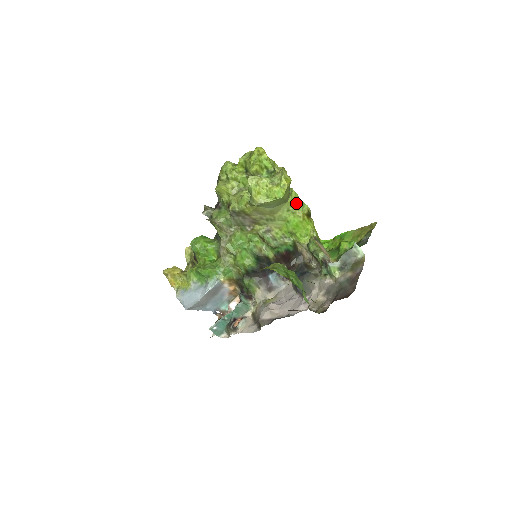
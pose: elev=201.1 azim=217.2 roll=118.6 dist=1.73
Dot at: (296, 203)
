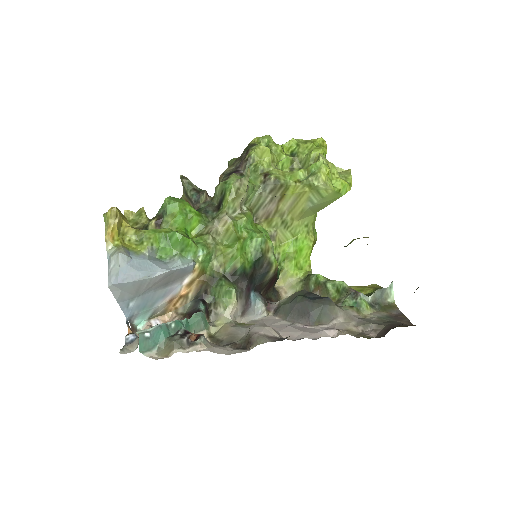
Dot at: (313, 224)
